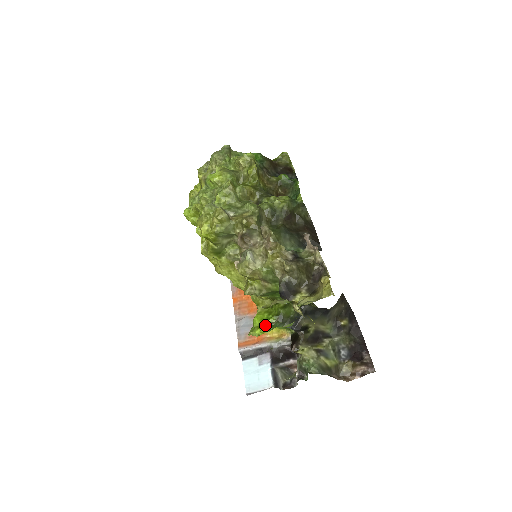
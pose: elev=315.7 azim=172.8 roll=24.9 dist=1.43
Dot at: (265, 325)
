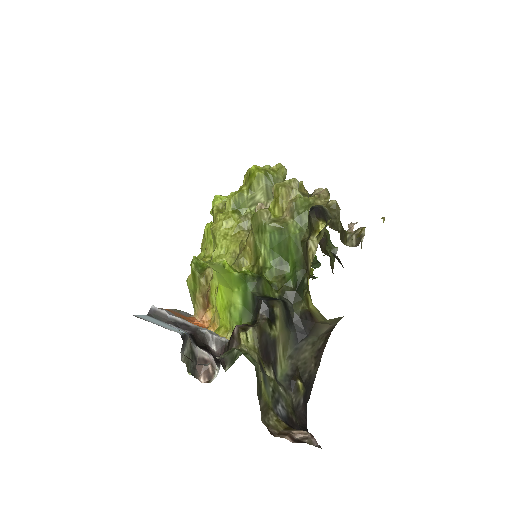
Dot at: occluded
